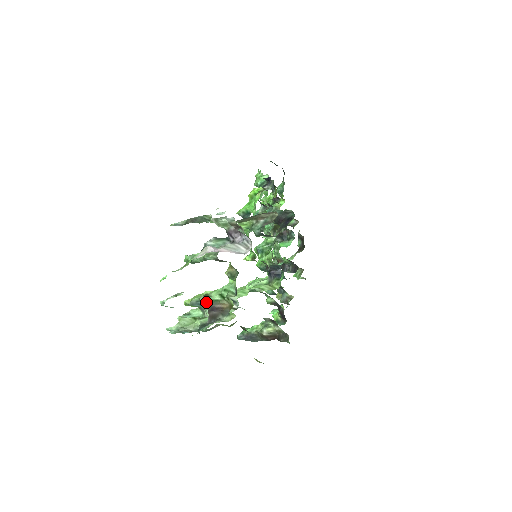
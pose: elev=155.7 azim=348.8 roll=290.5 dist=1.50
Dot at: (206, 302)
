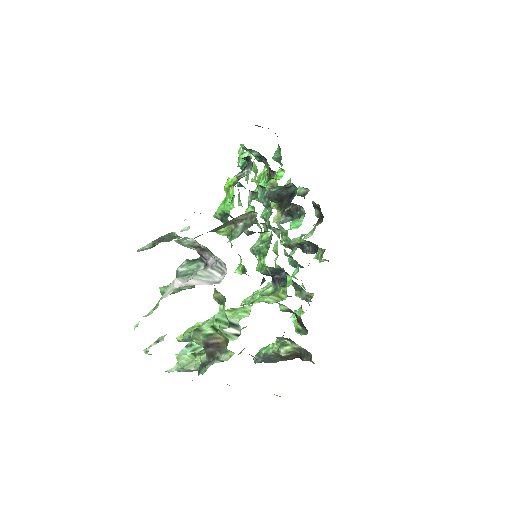
Dot at: (198, 338)
